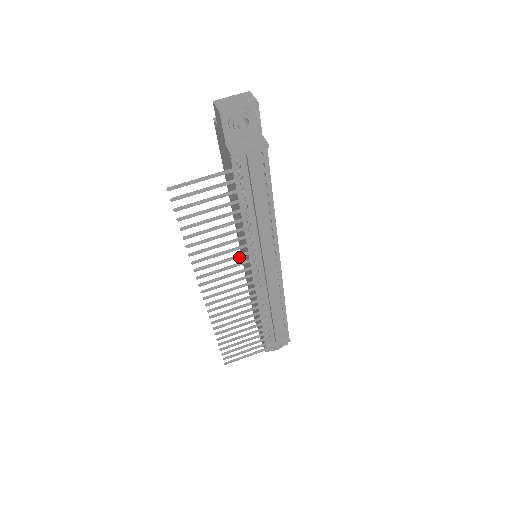
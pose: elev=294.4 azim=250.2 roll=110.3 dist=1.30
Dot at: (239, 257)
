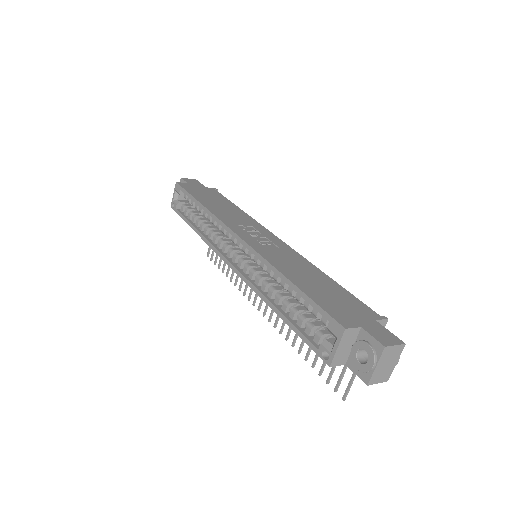
Dot at: occluded
